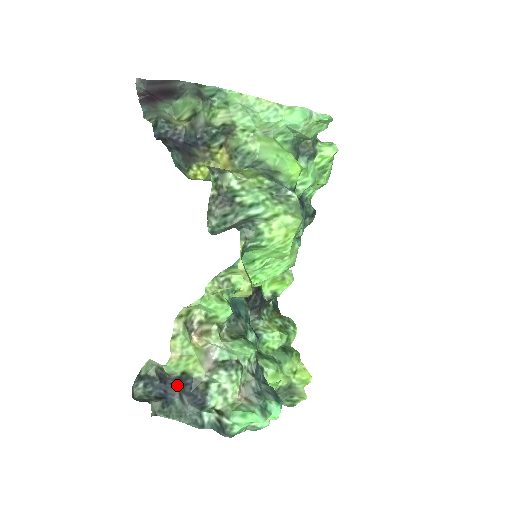
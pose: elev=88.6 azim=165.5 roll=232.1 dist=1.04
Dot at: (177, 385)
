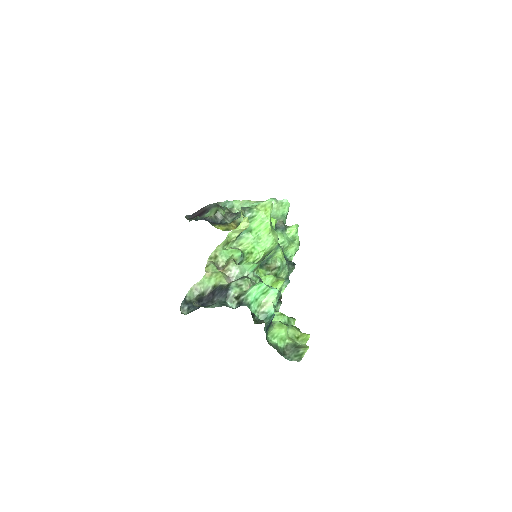
Dot at: (210, 299)
